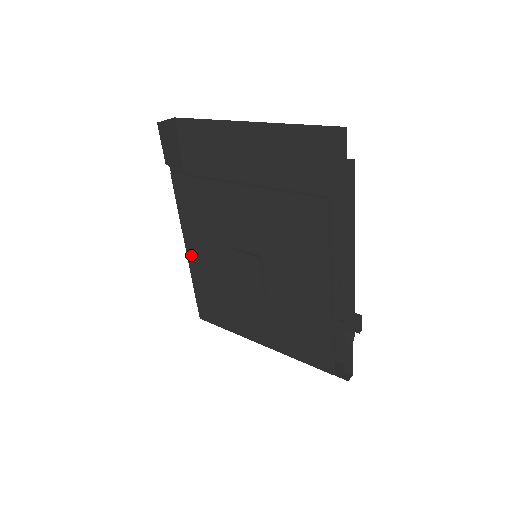
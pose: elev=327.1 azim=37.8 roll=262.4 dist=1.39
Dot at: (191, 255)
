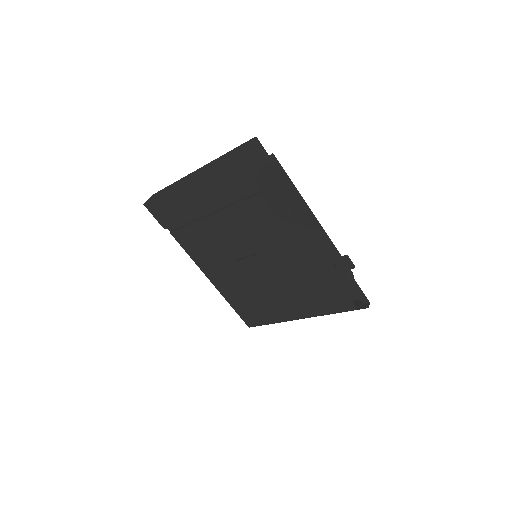
Dot at: (215, 283)
